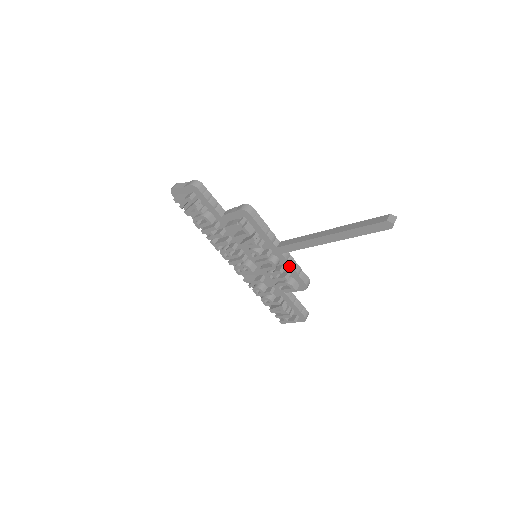
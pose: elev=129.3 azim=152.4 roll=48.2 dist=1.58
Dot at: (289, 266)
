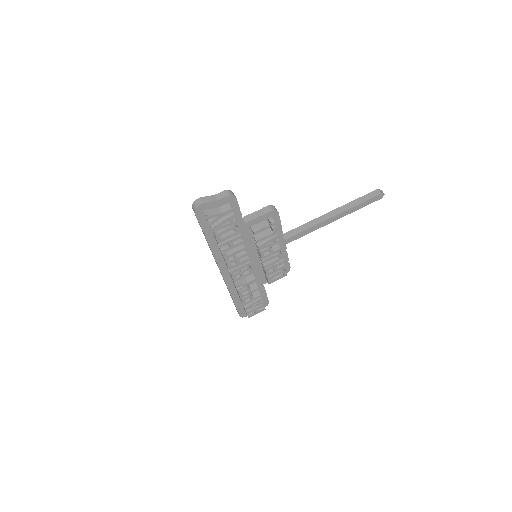
Dot at: (285, 255)
